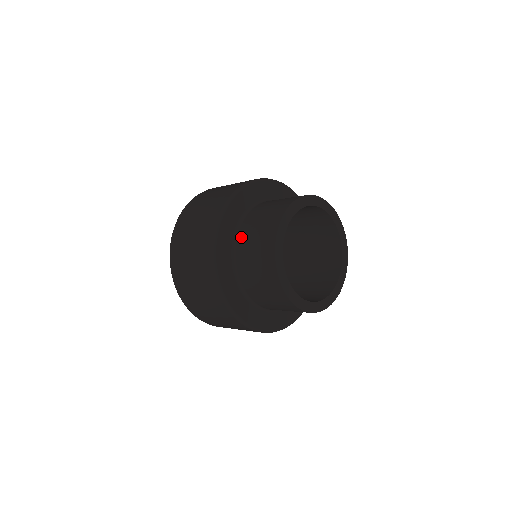
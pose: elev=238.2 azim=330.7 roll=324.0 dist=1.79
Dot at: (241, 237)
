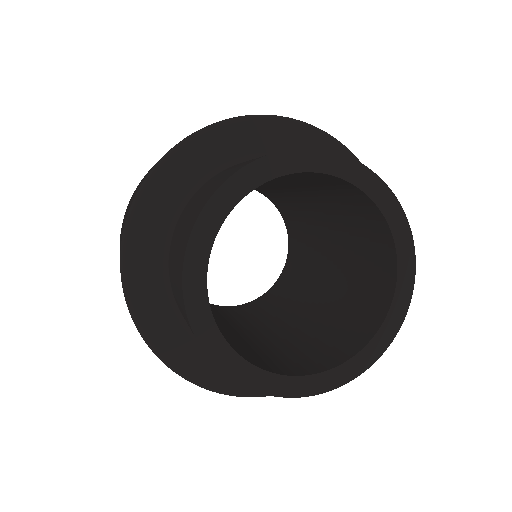
Dot at: (174, 296)
